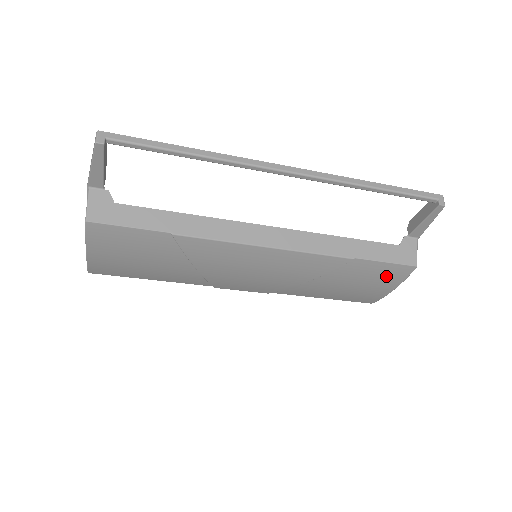
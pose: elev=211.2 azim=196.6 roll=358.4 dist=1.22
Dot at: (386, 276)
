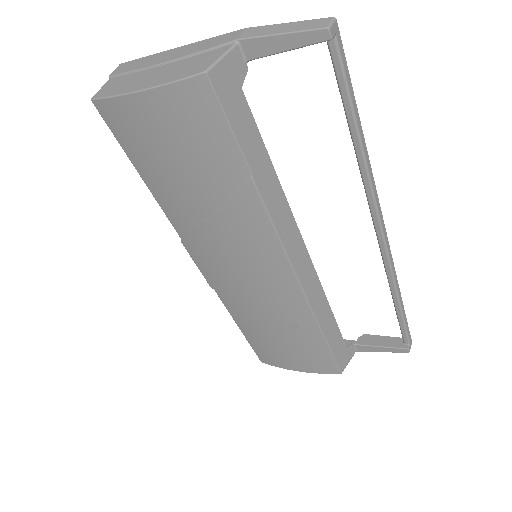
Dot at: (315, 361)
